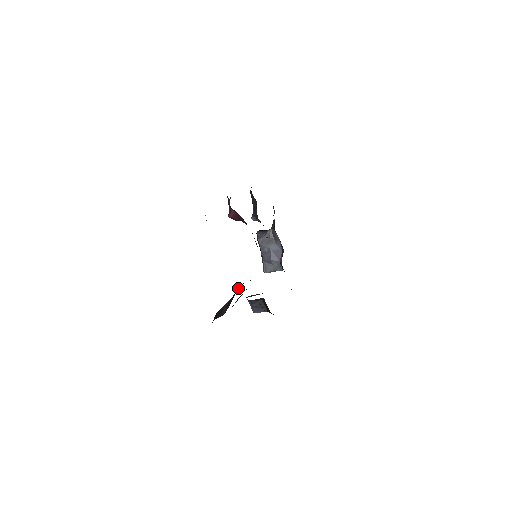
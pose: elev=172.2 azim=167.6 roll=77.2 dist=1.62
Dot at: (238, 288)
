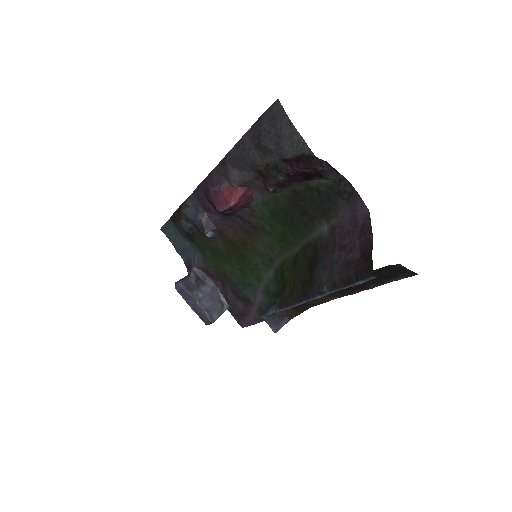
Dot at: (341, 232)
